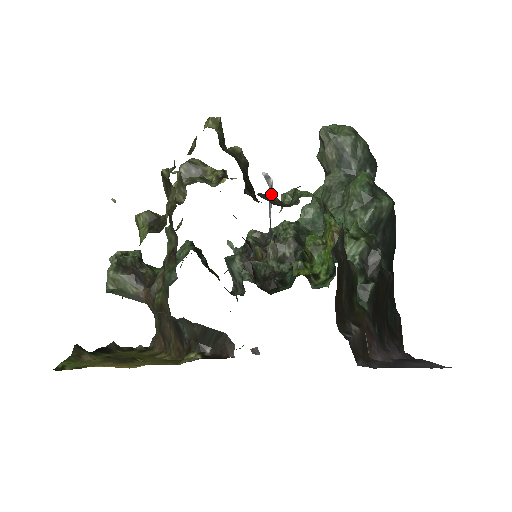
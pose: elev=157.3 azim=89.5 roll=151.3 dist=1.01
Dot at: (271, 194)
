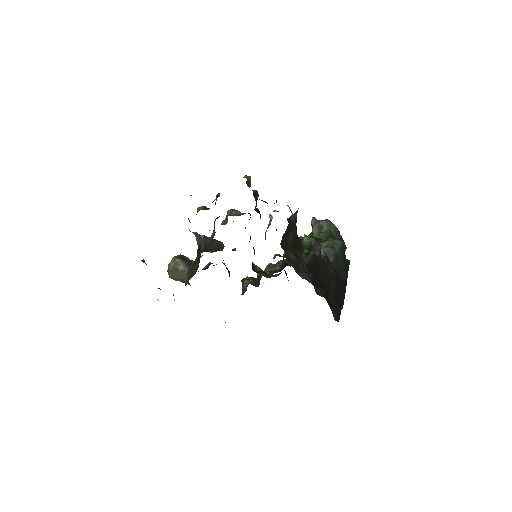
Dot at: (270, 220)
